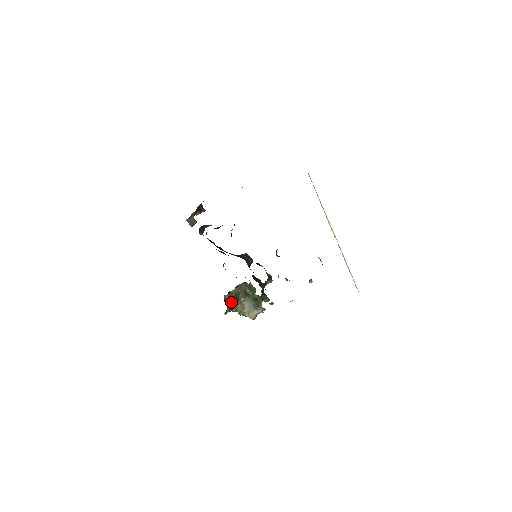
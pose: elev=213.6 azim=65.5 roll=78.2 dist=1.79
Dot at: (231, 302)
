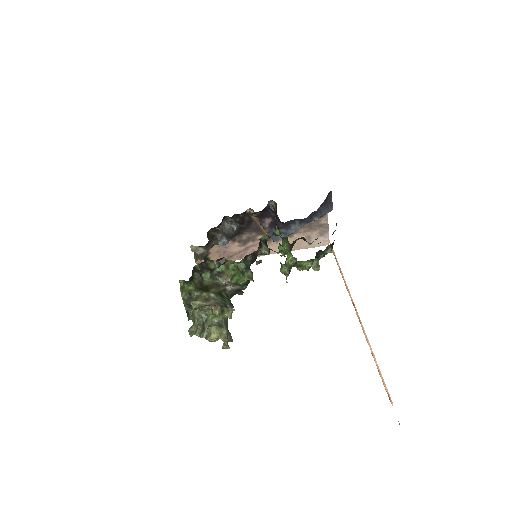
Dot at: (197, 286)
